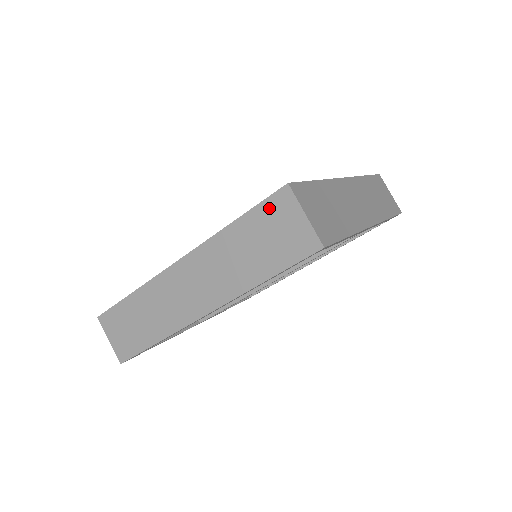
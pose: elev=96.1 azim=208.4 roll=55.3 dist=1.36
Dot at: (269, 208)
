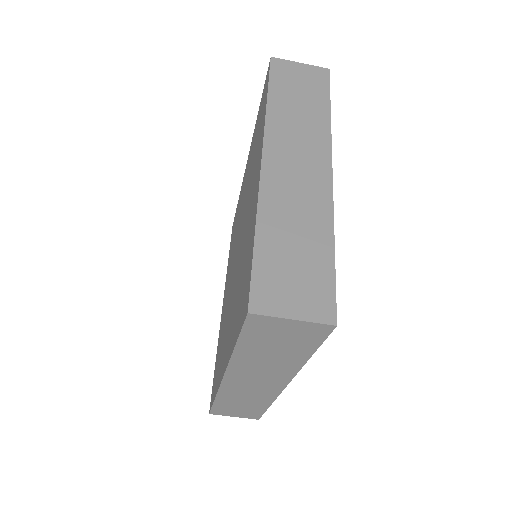
Dot at: (253, 330)
